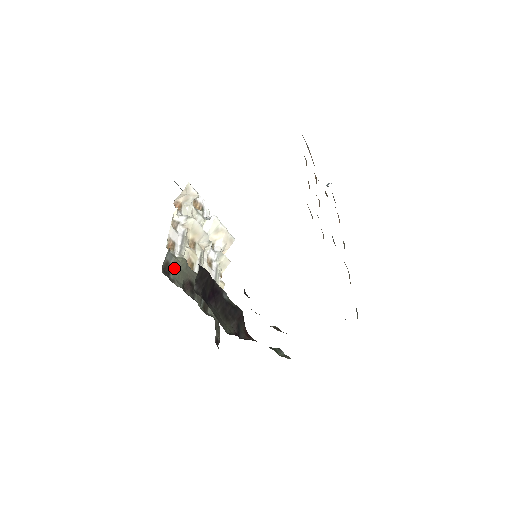
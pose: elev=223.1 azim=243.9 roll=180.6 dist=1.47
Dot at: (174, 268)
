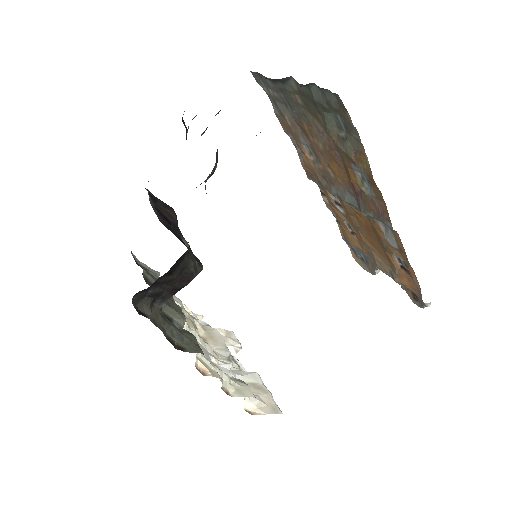
Dot at: occluded
